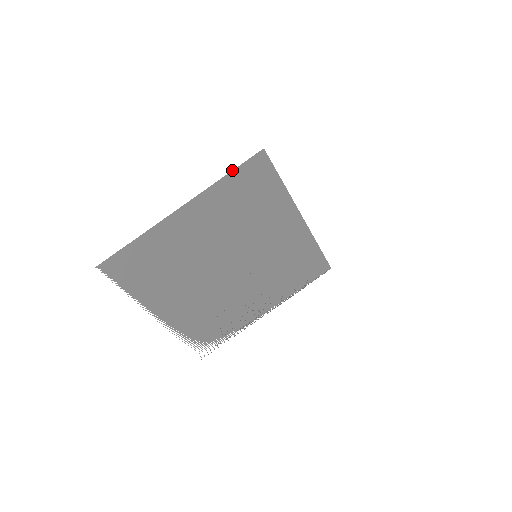
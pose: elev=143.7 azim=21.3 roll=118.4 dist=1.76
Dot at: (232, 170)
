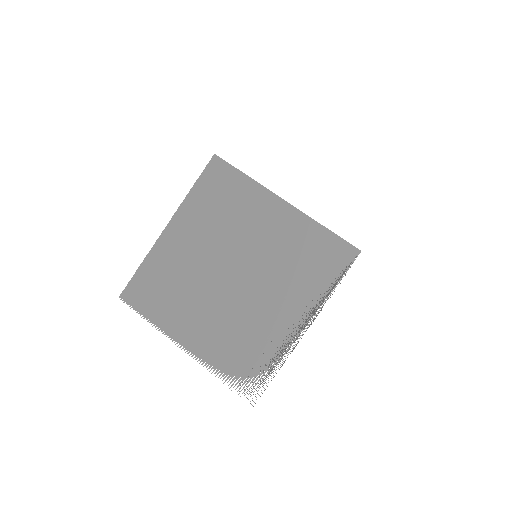
Dot at: (196, 181)
